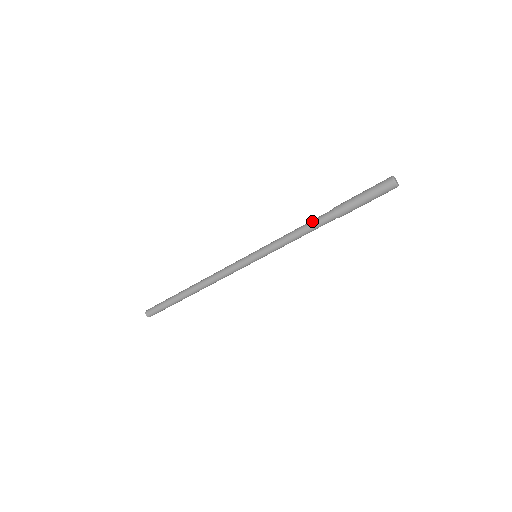
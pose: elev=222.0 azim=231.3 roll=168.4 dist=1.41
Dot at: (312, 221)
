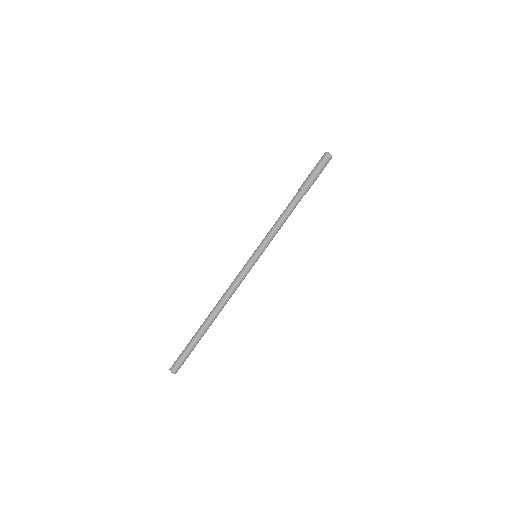
Dot at: (287, 206)
